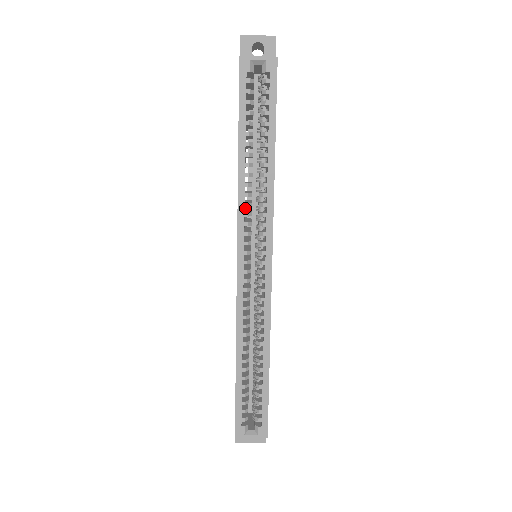
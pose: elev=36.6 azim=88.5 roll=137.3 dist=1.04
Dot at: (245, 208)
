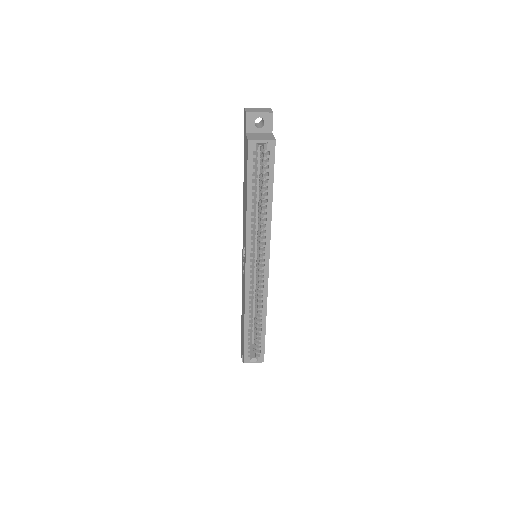
Dot at: occluded
